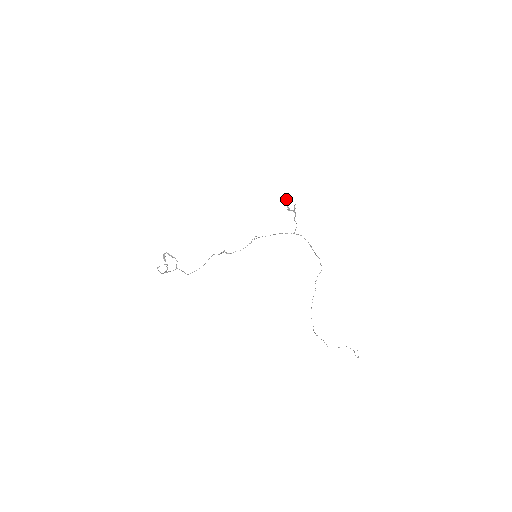
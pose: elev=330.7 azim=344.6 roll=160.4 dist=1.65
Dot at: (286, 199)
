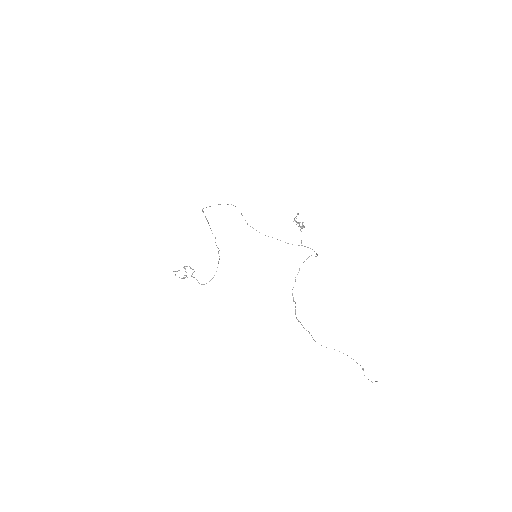
Dot at: occluded
